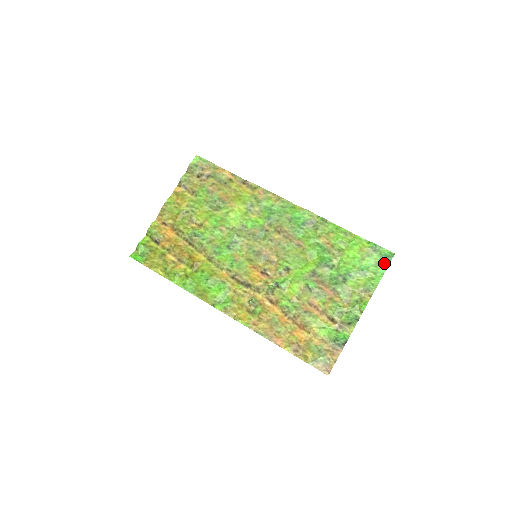
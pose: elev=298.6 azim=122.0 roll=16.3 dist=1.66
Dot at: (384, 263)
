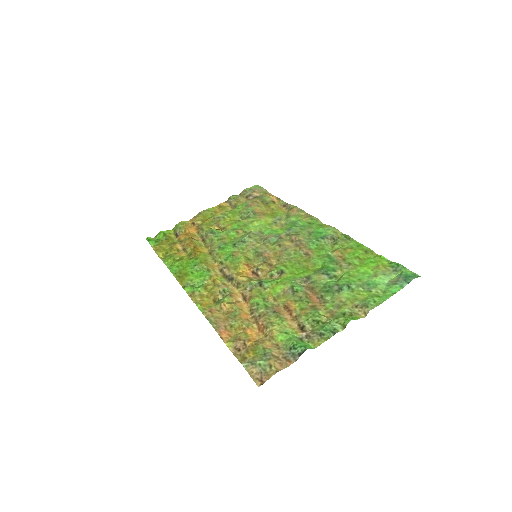
Dot at: (400, 282)
